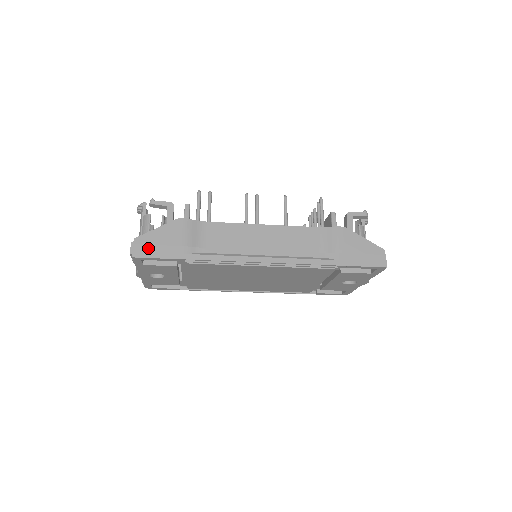
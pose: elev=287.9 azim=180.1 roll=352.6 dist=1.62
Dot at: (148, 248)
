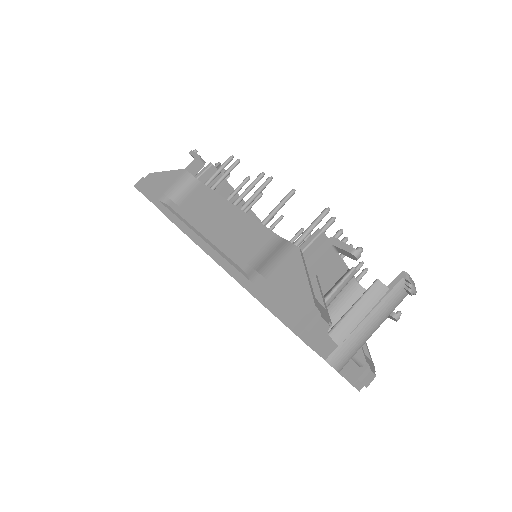
Dot at: (146, 184)
